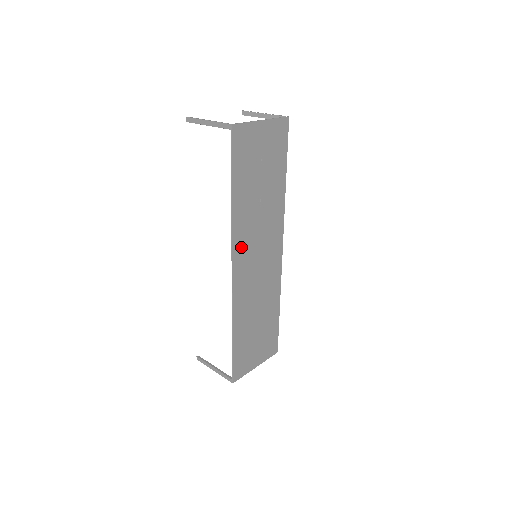
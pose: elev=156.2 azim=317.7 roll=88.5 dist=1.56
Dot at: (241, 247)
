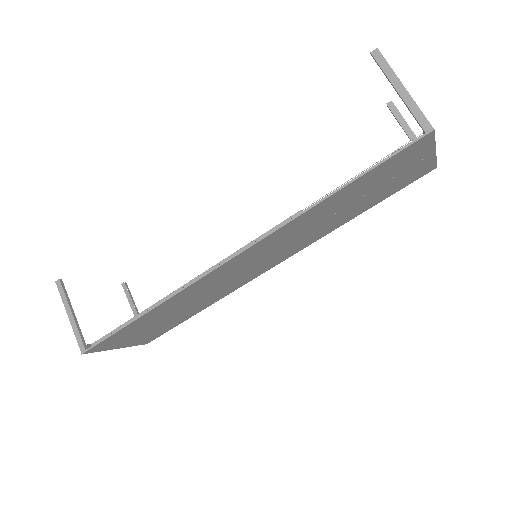
Dot at: (267, 242)
